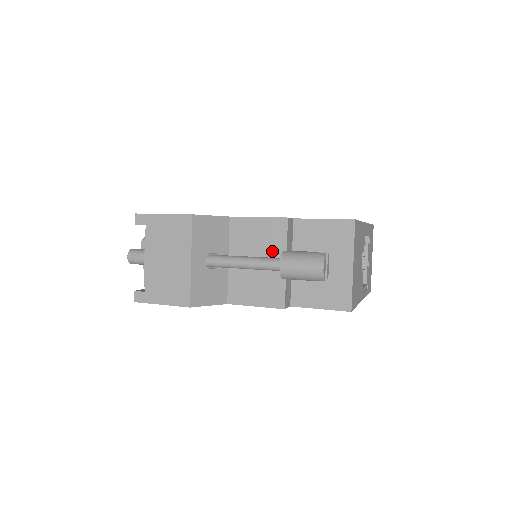
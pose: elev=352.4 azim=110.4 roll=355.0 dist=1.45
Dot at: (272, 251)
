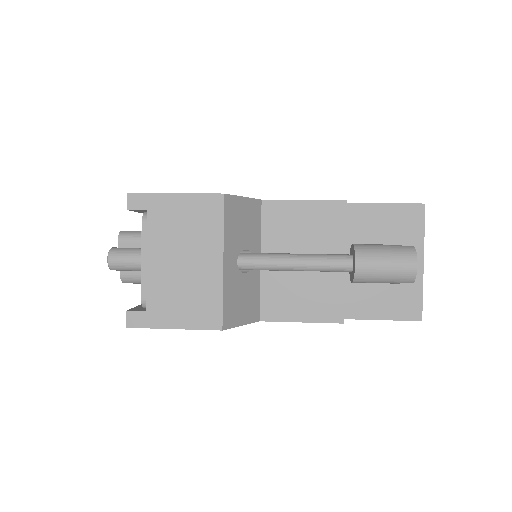
Dot at: (325, 246)
